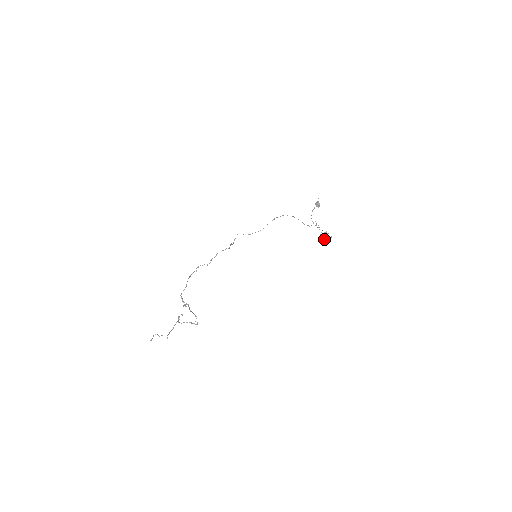
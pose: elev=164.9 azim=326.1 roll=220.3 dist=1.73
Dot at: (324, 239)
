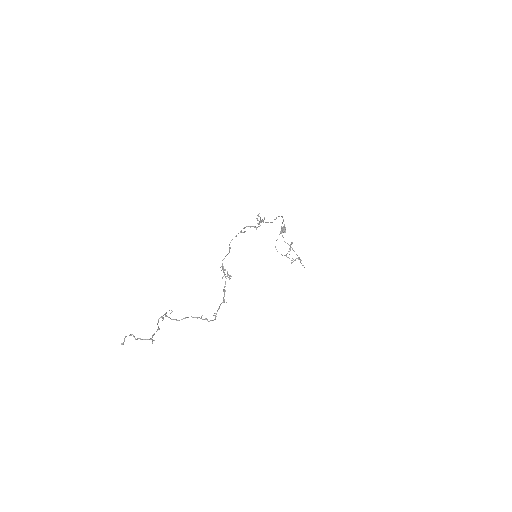
Dot at: (301, 263)
